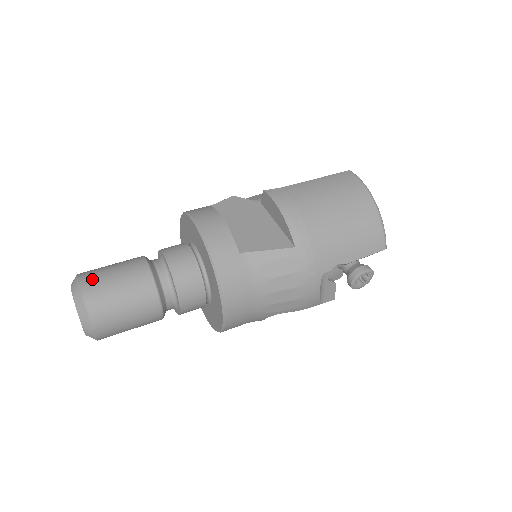
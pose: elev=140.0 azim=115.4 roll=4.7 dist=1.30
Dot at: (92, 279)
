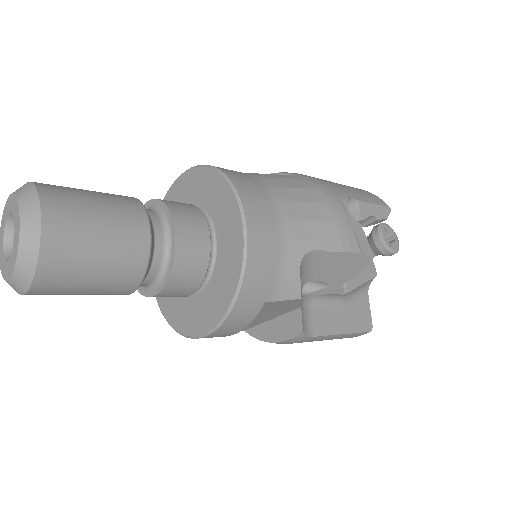
Dot at: occluded
